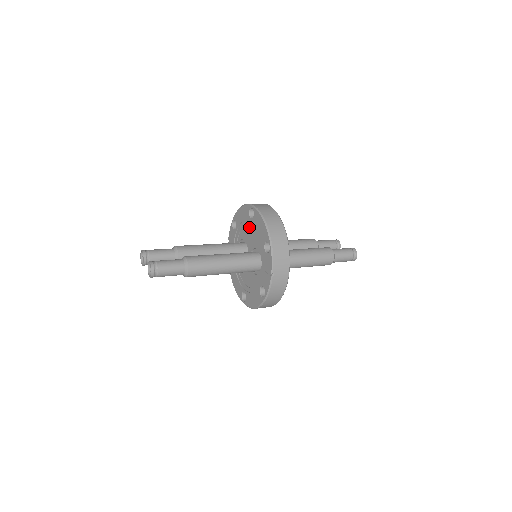
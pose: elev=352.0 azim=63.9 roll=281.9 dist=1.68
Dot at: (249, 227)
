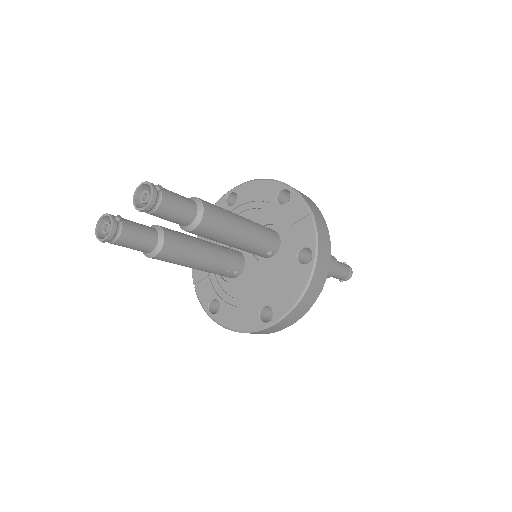
Dot at: occluded
